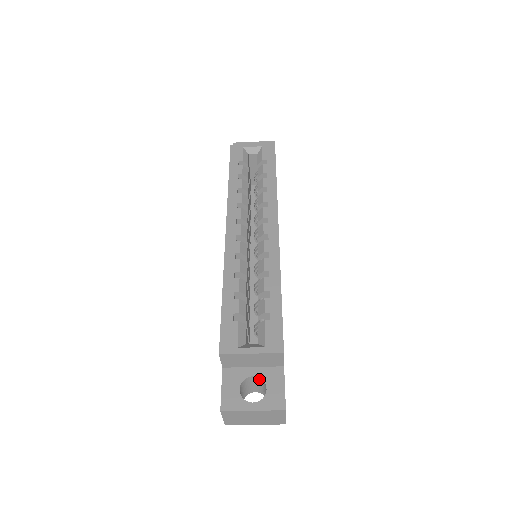
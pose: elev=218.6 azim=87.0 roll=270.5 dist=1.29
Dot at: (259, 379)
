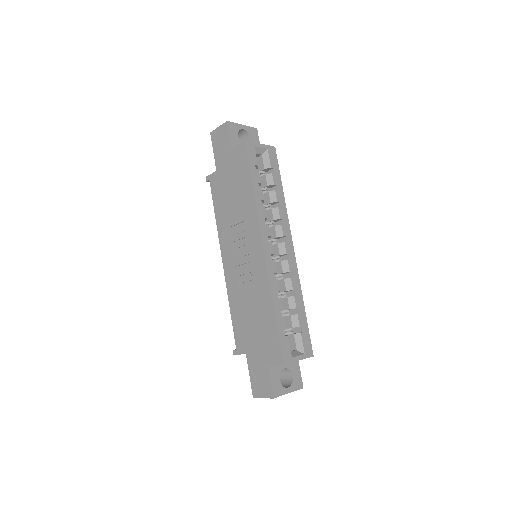
Dot at: (286, 369)
